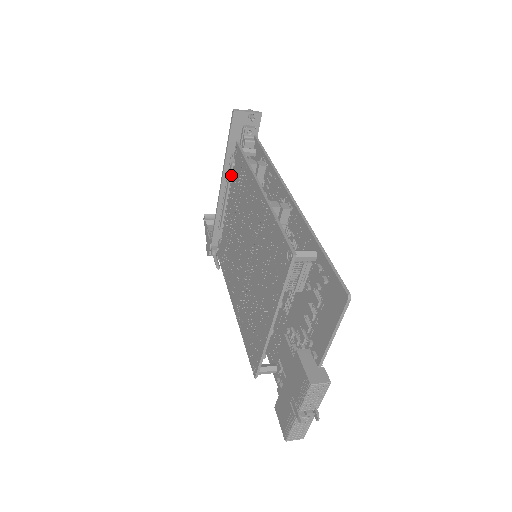
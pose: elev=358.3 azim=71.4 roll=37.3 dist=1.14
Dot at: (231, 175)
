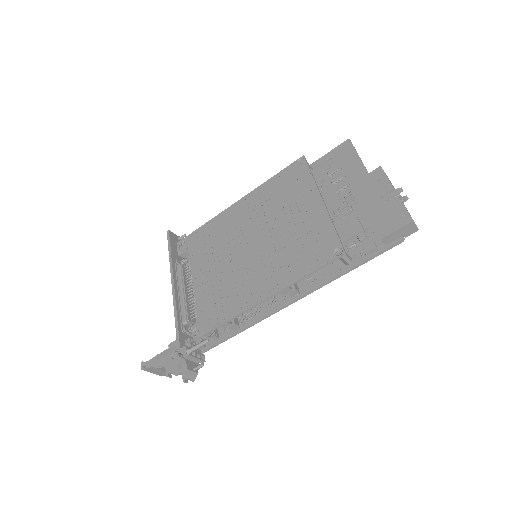
Dot at: (181, 272)
